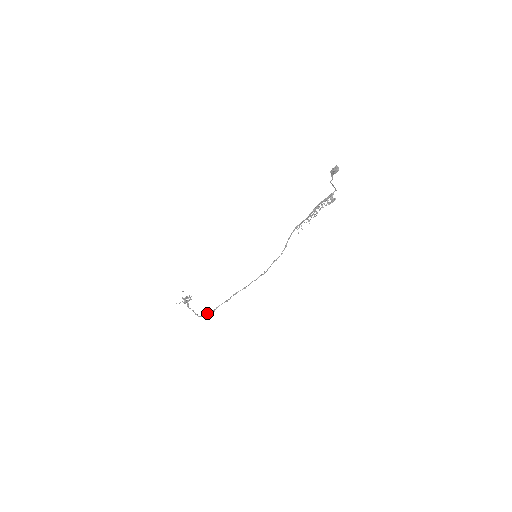
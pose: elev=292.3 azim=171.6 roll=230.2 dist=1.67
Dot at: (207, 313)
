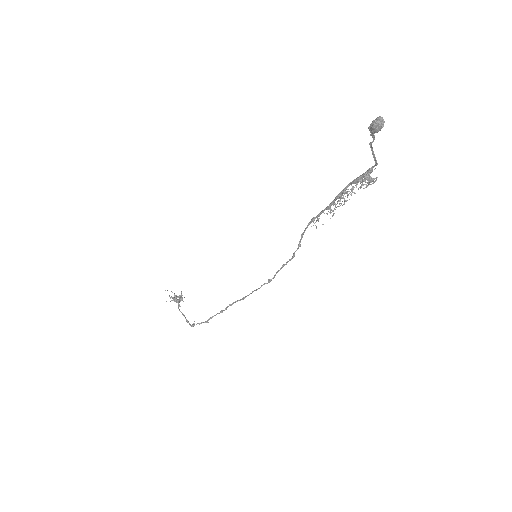
Dot at: (198, 323)
